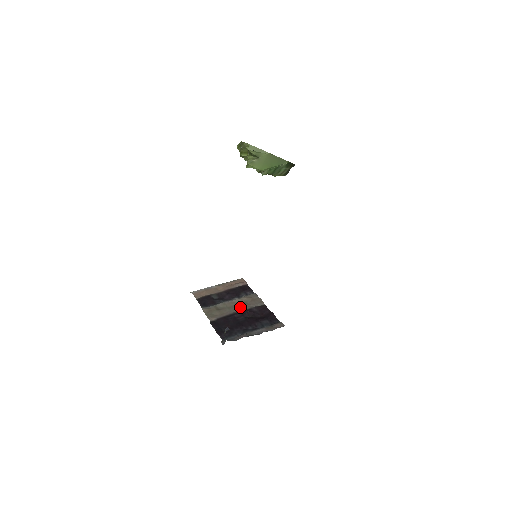
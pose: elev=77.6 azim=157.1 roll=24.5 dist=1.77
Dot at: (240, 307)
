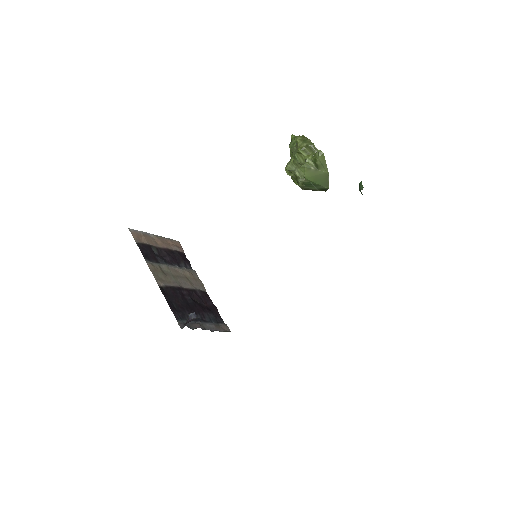
Dot at: (185, 282)
